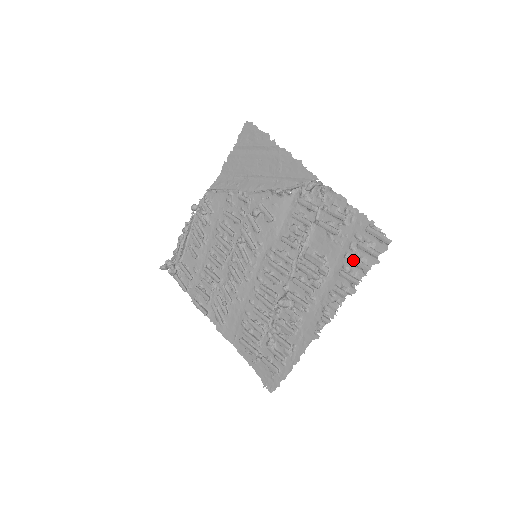
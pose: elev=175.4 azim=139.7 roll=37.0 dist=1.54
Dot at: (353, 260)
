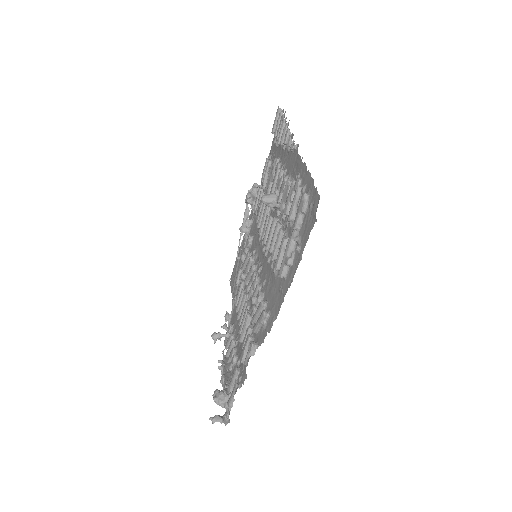
Dot at: (277, 134)
